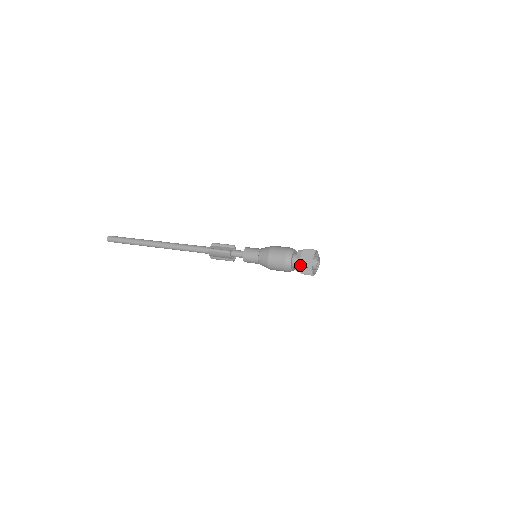
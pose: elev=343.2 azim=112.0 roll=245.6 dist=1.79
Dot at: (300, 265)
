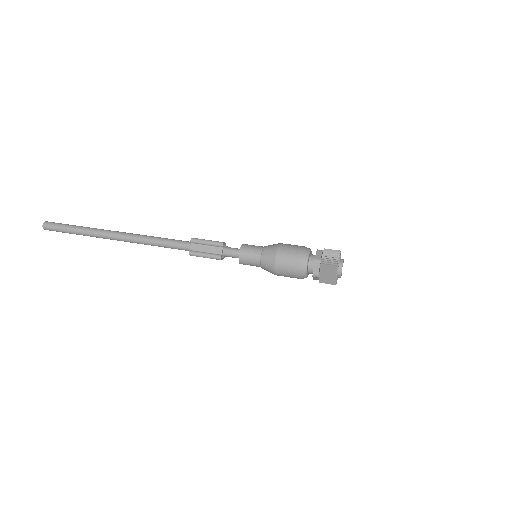
Dot at: (320, 281)
